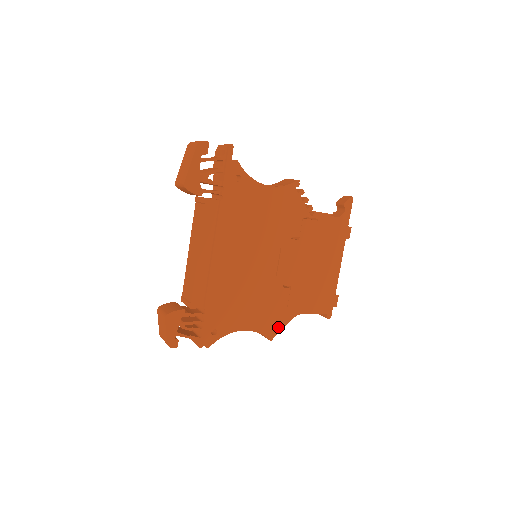
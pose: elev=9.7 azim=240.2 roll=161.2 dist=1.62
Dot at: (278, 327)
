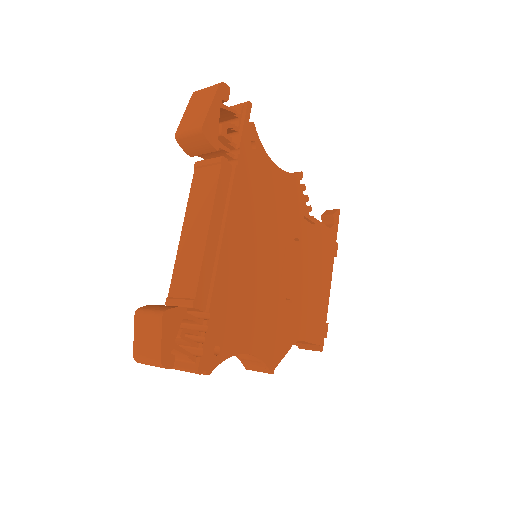
Dot at: (279, 355)
